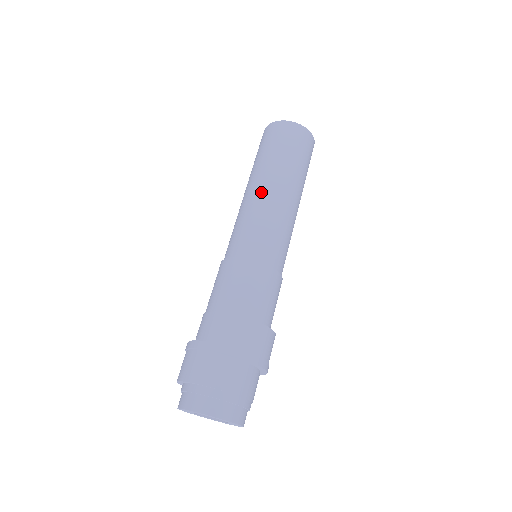
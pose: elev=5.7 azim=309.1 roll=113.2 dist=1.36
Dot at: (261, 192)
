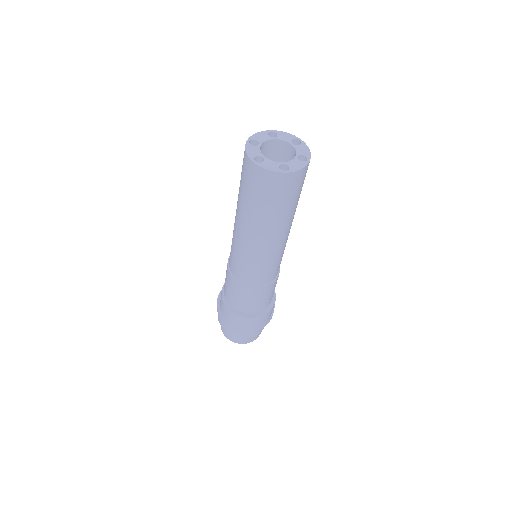
Dot at: (238, 231)
